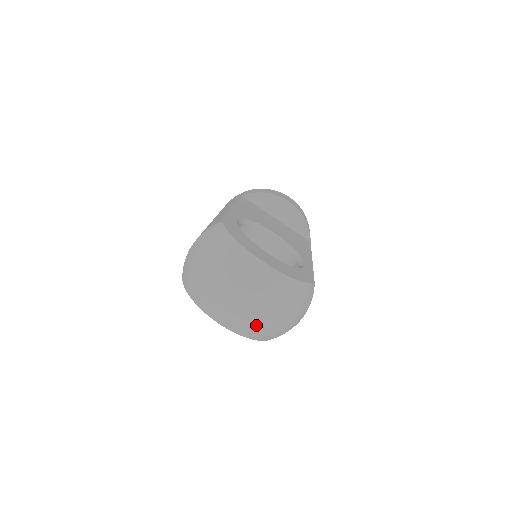
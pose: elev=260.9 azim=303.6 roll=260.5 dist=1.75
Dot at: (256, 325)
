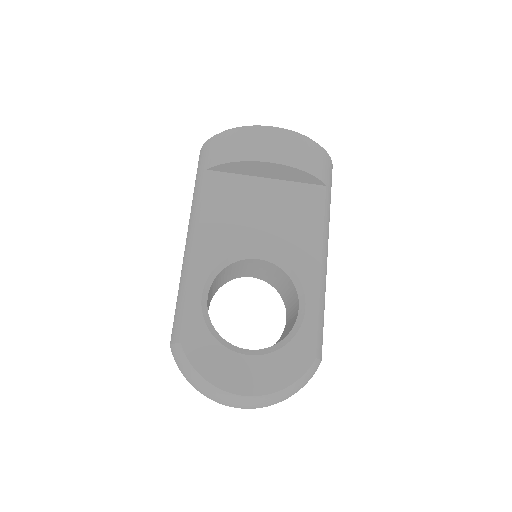
Dot at: occluded
